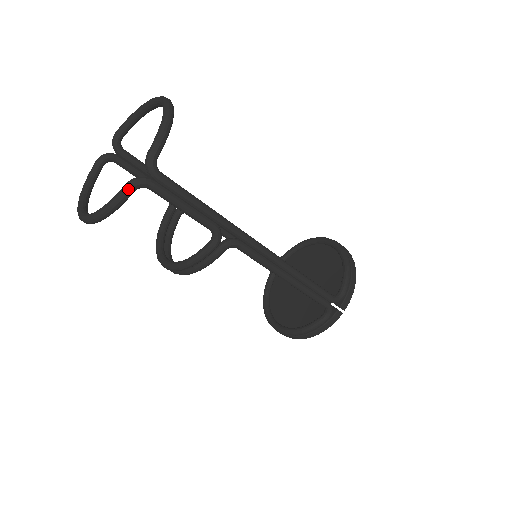
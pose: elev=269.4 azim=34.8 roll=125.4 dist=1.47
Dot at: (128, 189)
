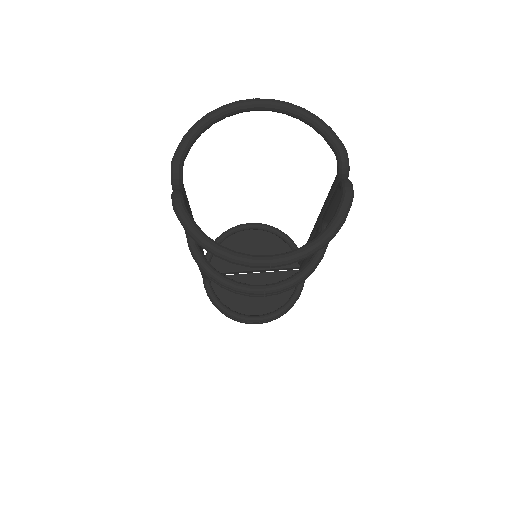
Dot at: (353, 194)
